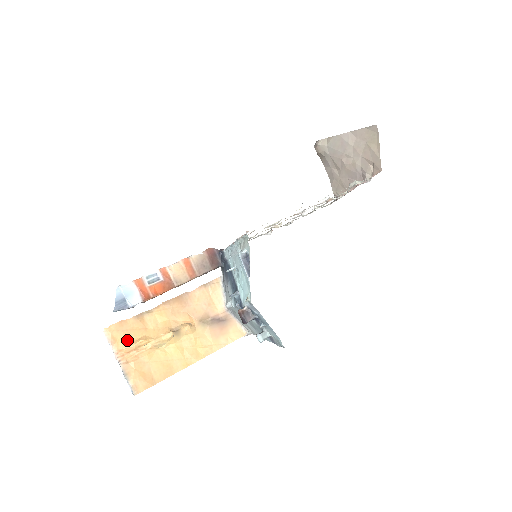
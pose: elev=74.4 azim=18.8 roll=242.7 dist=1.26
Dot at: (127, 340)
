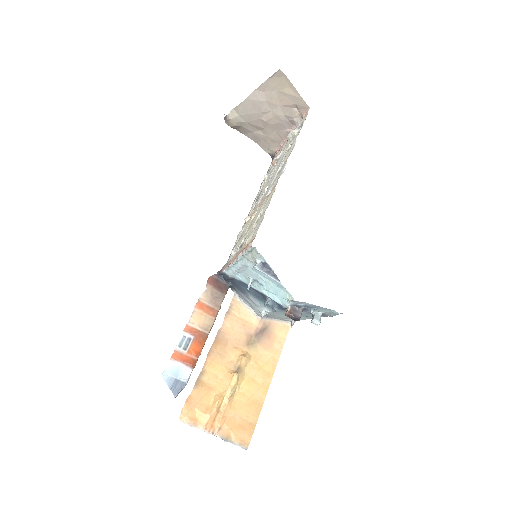
Dot at: (205, 411)
